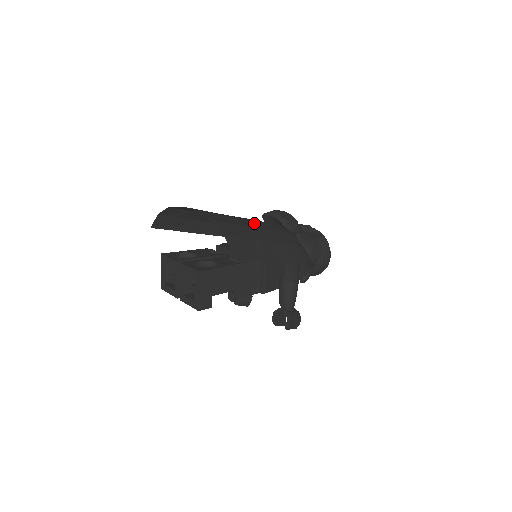
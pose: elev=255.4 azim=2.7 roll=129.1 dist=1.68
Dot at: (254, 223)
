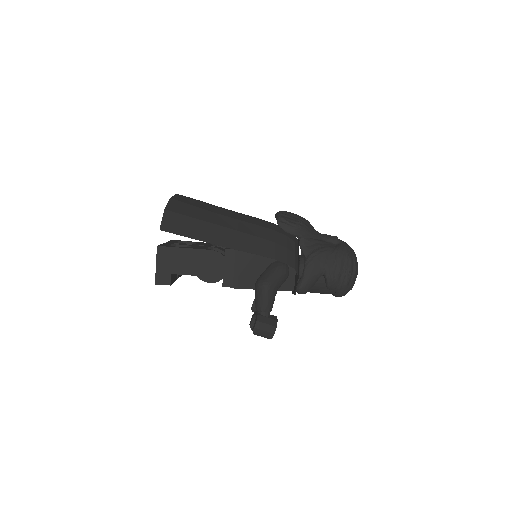
Dot at: (239, 215)
